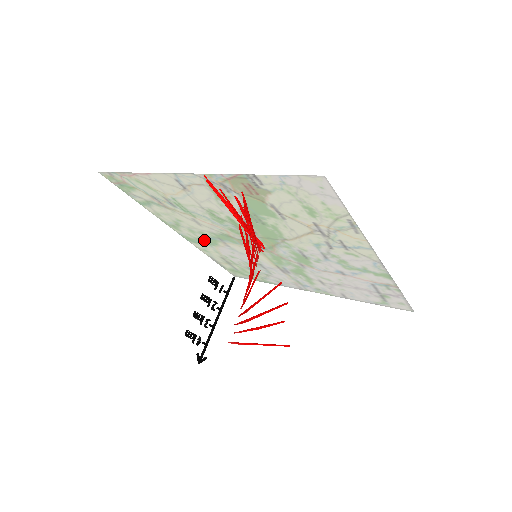
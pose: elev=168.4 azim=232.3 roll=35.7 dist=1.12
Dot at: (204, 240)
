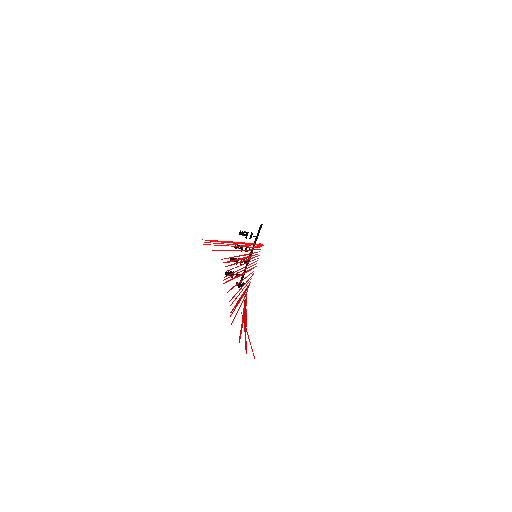
Dot at: occluded
